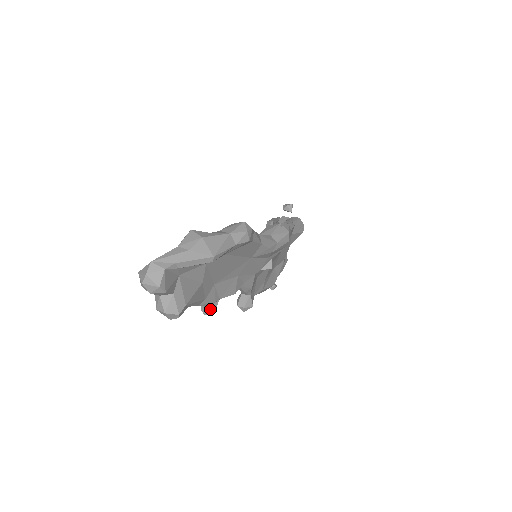
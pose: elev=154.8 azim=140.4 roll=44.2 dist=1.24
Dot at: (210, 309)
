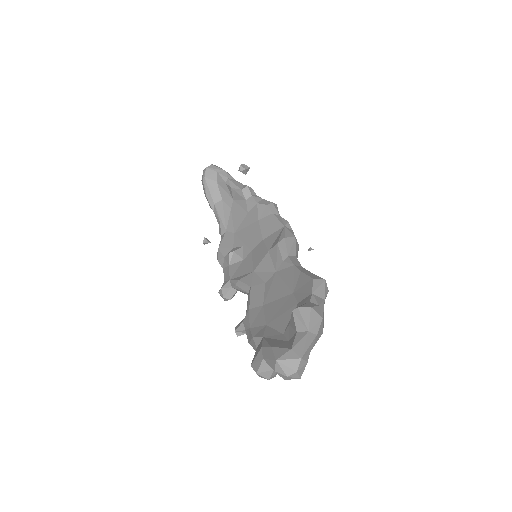
Dot at: occluded
